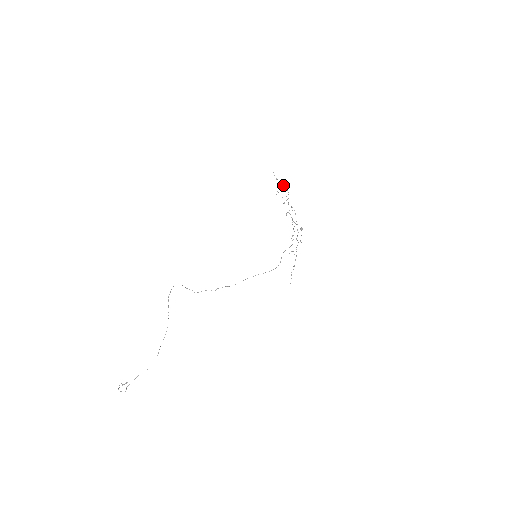
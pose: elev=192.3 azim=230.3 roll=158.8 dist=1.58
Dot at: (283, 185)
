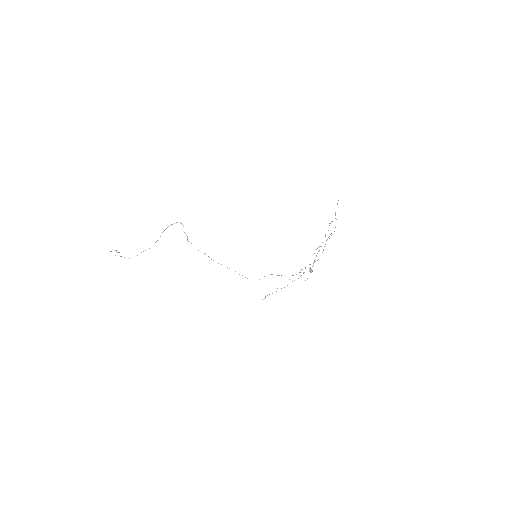
Dot at: occluded
